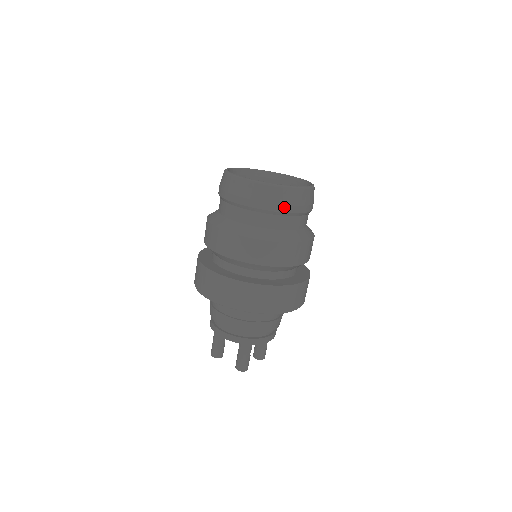
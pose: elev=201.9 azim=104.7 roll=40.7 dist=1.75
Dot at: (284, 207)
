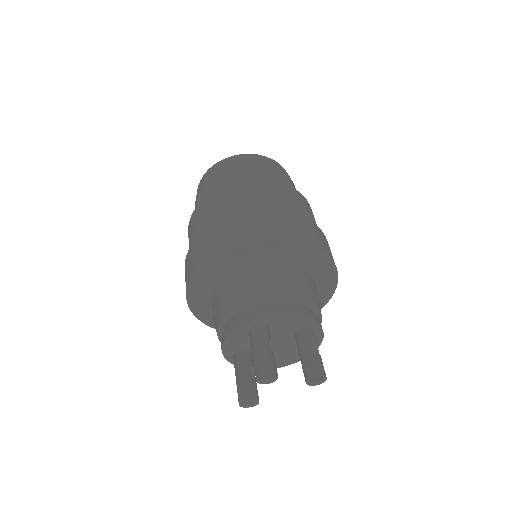
Dot at: (229, 167)
